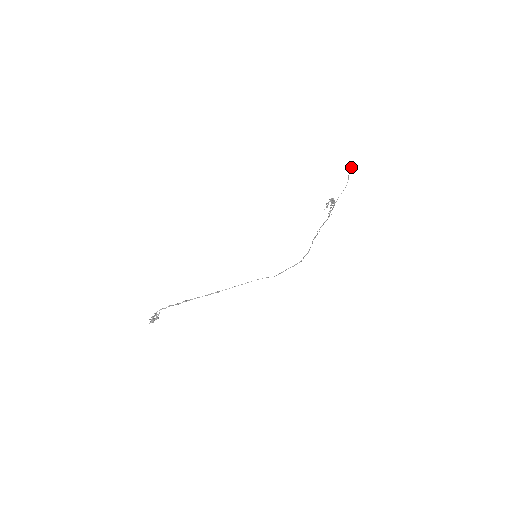
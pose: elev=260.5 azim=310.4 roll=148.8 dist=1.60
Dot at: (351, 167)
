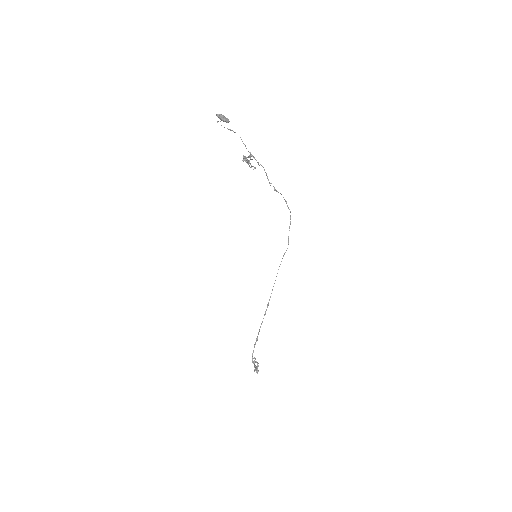
Dot at: (222, 120)
